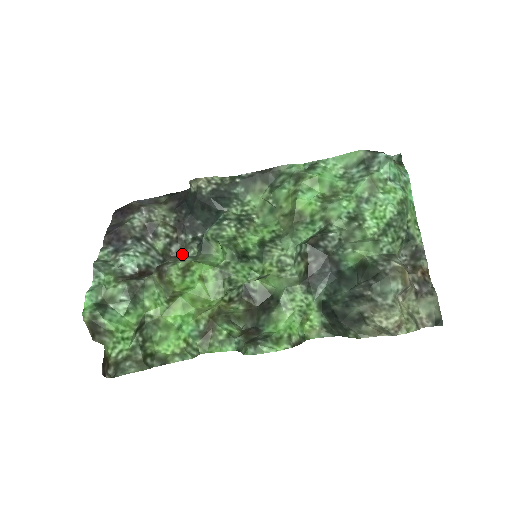
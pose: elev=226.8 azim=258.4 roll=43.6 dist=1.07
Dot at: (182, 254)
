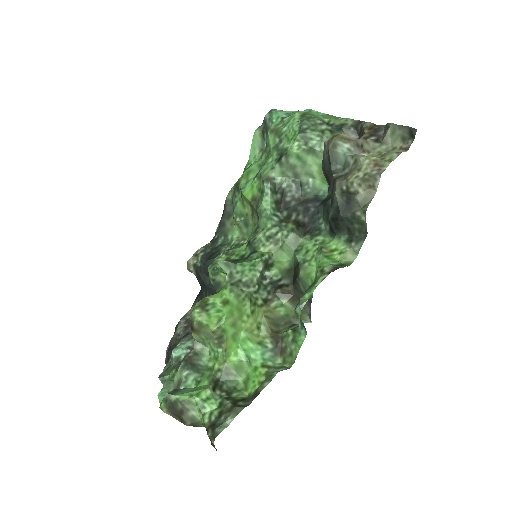
Dot at: occluded
